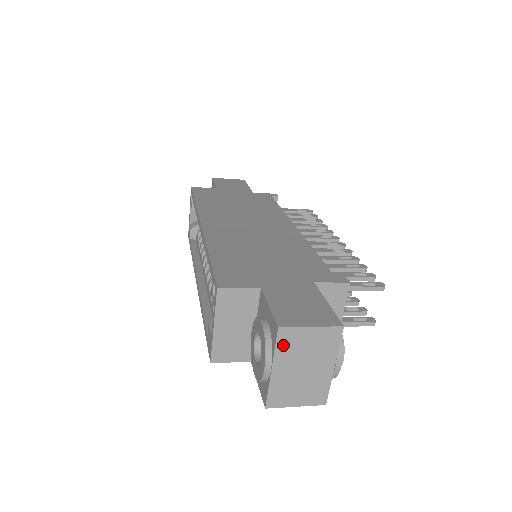
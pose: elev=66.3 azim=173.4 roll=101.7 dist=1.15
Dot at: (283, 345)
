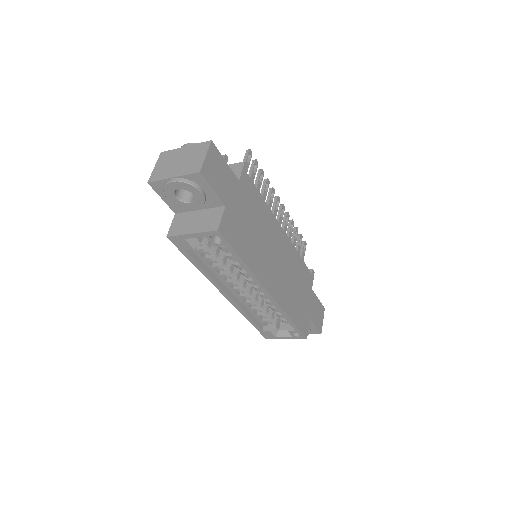
Dot at: occluded
